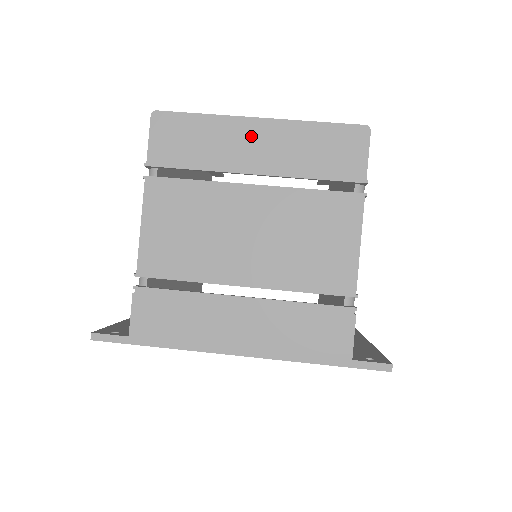
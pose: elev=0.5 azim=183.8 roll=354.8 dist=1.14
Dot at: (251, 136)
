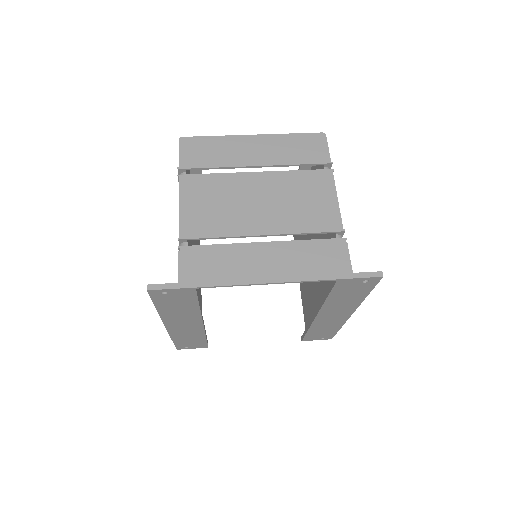
Dot at: (250, 145)
